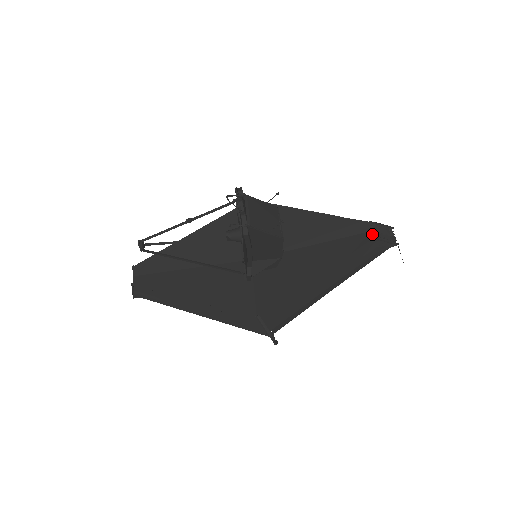
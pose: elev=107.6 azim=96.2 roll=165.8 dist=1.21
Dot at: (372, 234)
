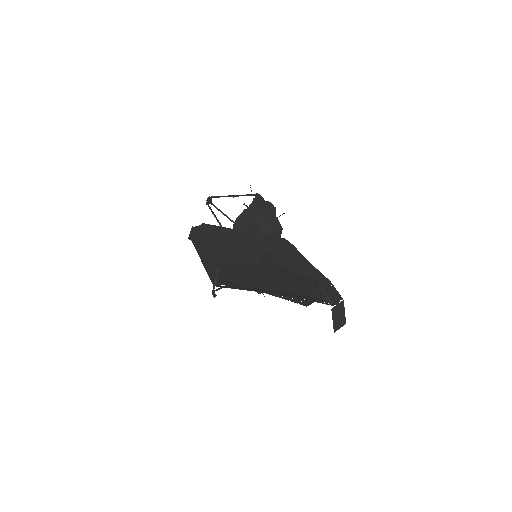
Dot at: (320, 283)
